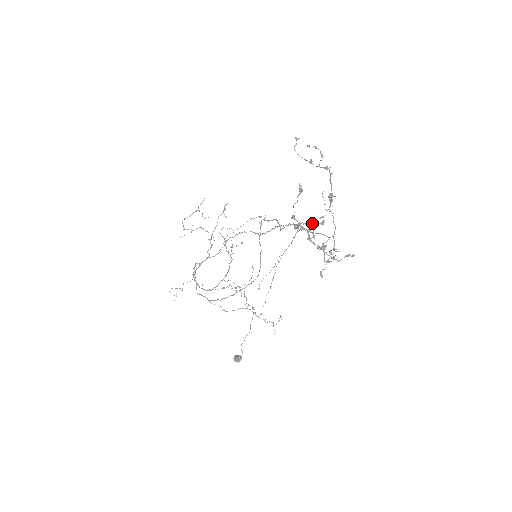
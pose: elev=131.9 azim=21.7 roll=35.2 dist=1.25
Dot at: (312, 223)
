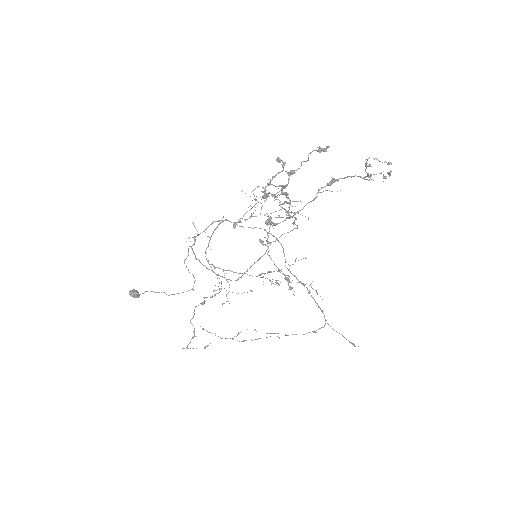
Dot at: (285, 162)
